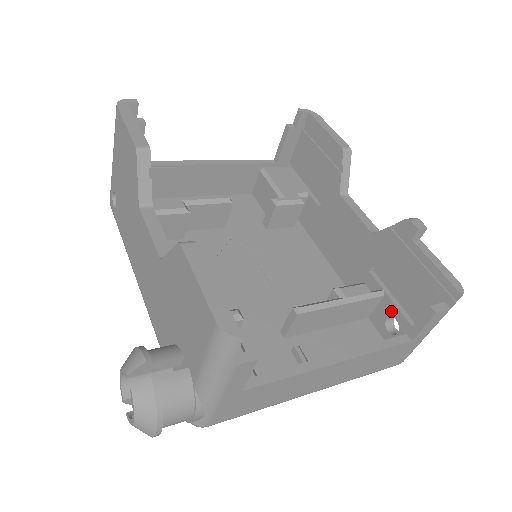
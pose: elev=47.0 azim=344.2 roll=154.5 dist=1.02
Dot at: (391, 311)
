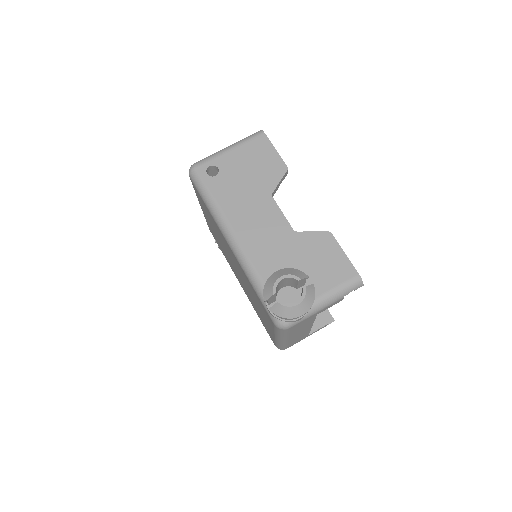
Dot at: occluded
